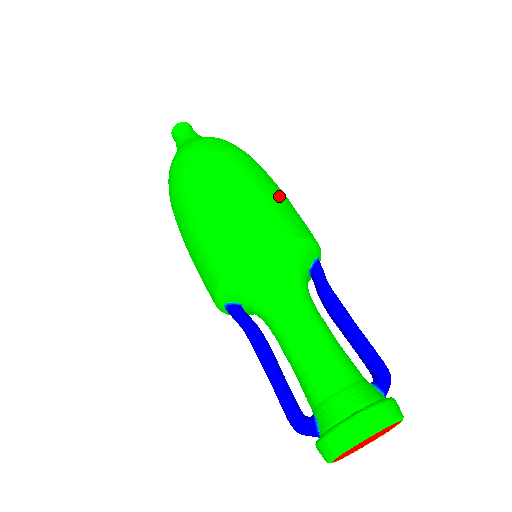
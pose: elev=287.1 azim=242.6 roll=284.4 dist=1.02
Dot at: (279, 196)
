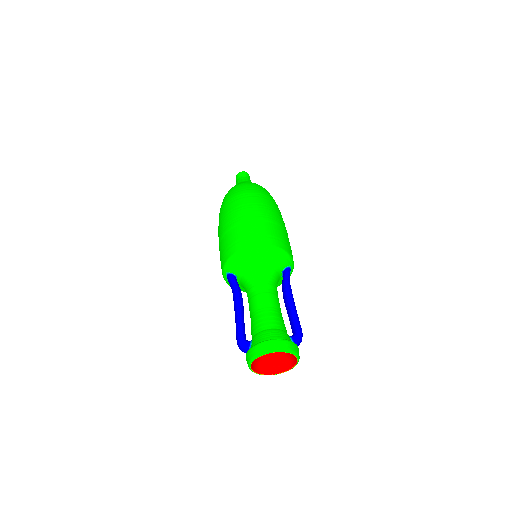
Dot at: (280, 225)
